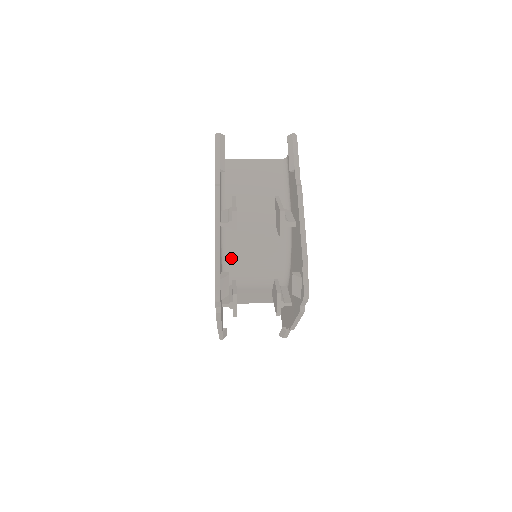
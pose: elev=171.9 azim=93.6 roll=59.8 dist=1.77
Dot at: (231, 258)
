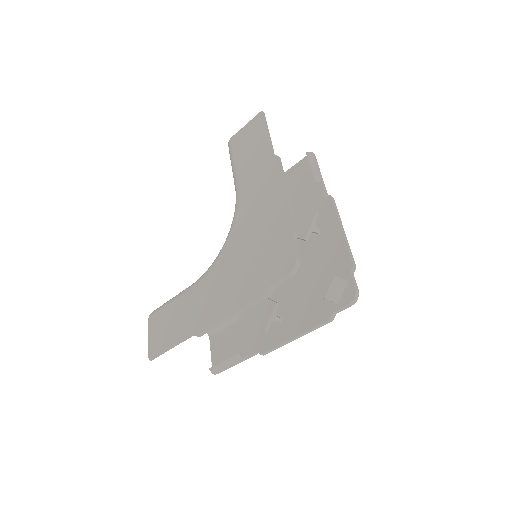
Dot at: occluded
